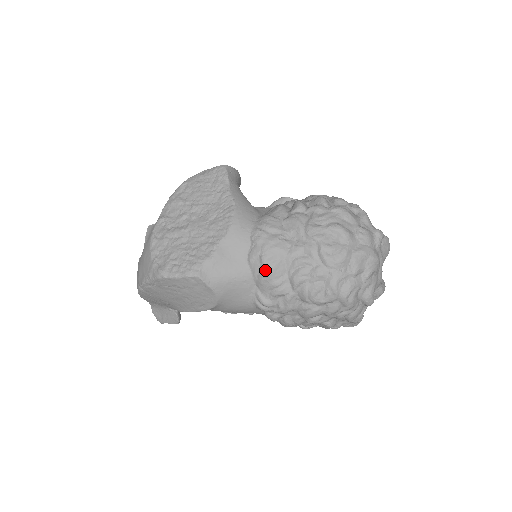
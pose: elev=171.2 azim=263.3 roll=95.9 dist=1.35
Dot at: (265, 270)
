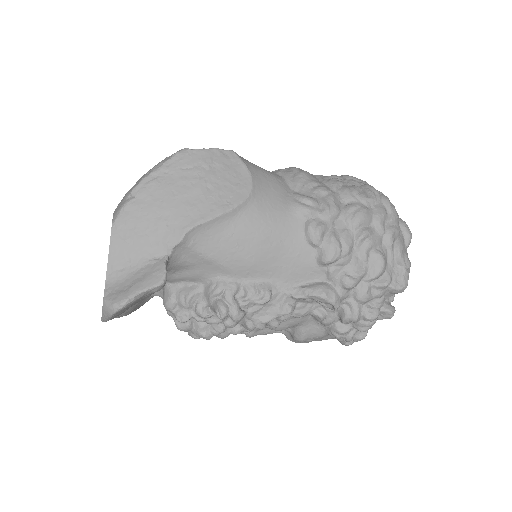
Dot at: (300, 171)
